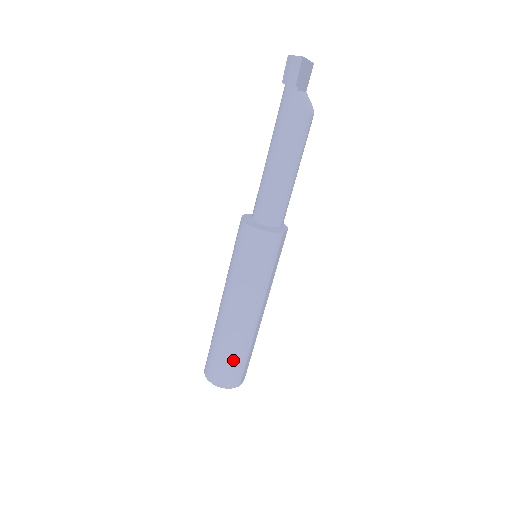
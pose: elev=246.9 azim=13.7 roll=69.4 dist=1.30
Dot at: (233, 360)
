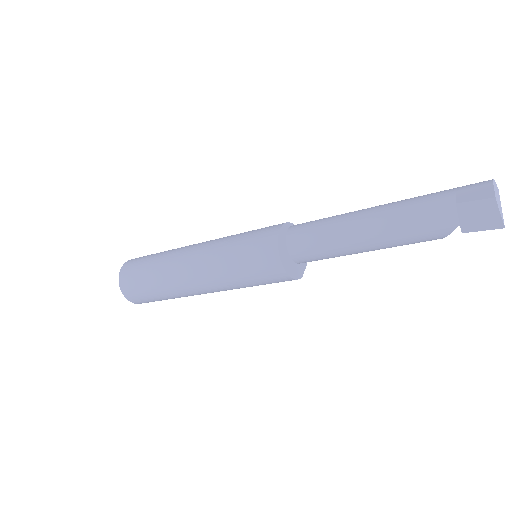
Dot at: (159, 299)
